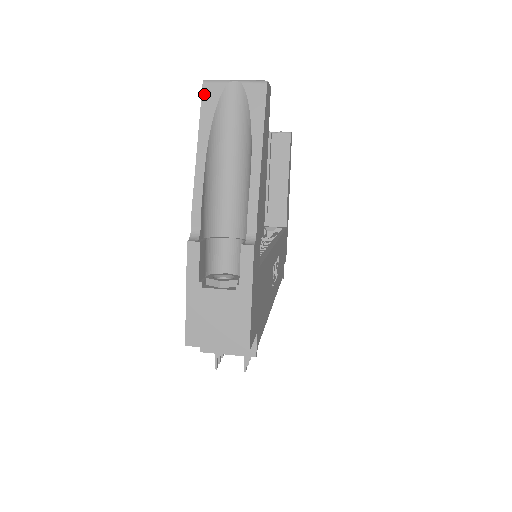
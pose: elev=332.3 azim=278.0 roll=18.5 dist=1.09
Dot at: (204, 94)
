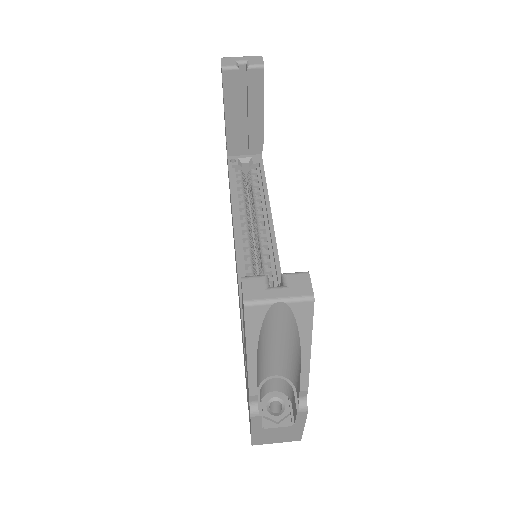
Dot at: (247, 317)
